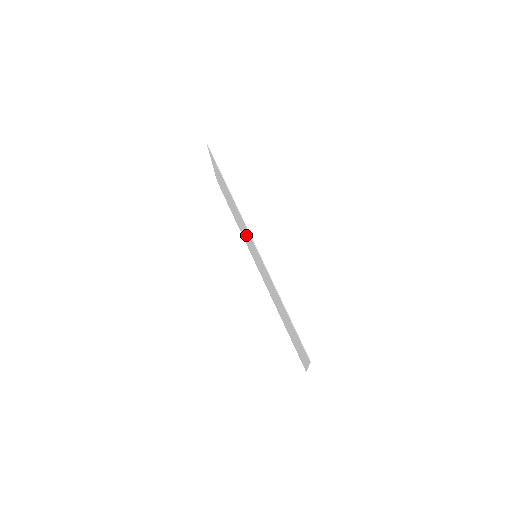
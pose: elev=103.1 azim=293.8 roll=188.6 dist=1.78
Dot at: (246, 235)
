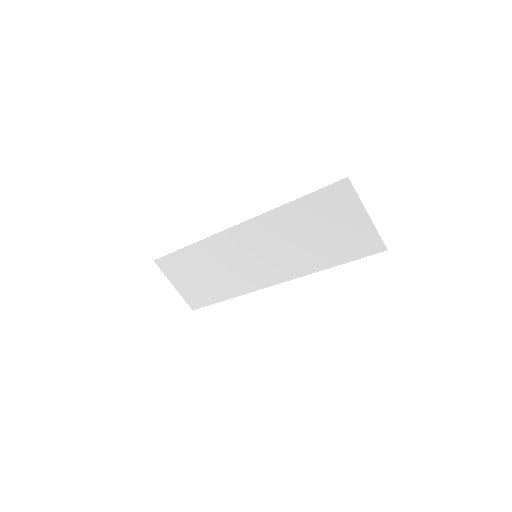
Dot at: (235, 259)
